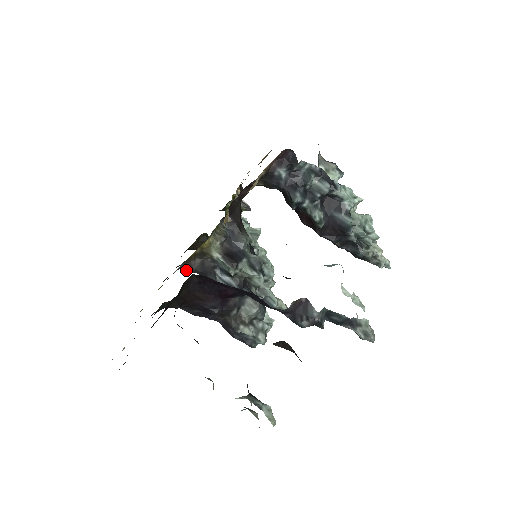
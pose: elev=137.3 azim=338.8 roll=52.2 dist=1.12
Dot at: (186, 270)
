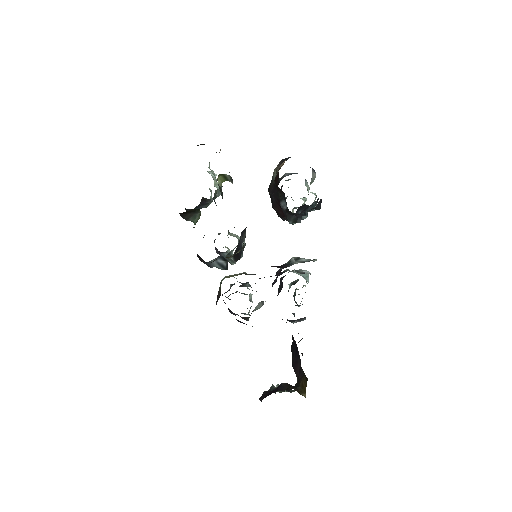
Dot at: occluded
